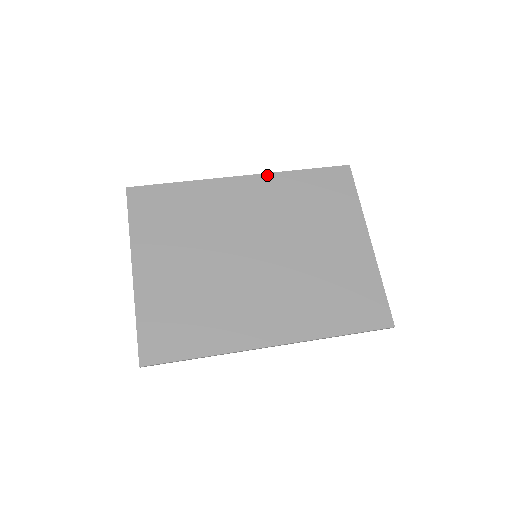
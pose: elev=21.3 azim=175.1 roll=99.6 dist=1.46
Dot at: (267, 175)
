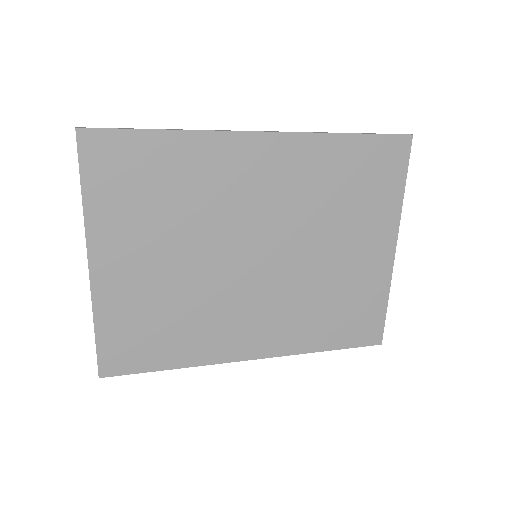
Dot at: (298, 136)
